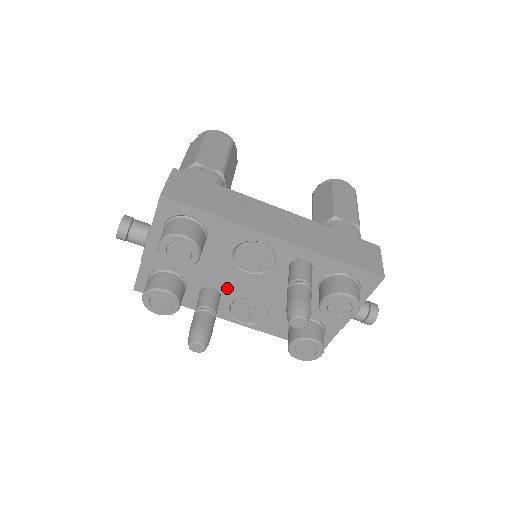
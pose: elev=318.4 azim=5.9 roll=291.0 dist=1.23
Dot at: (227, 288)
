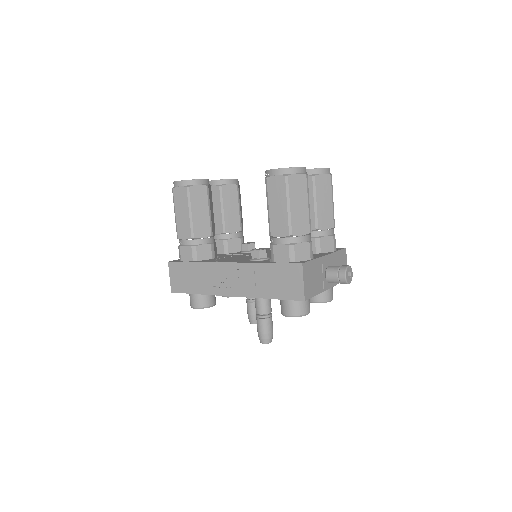
Dot at: occluded
